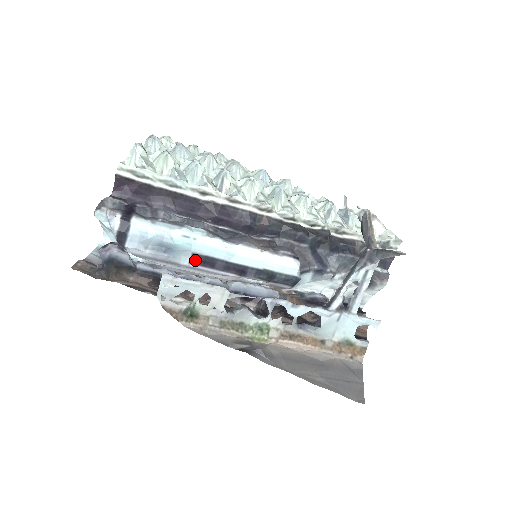
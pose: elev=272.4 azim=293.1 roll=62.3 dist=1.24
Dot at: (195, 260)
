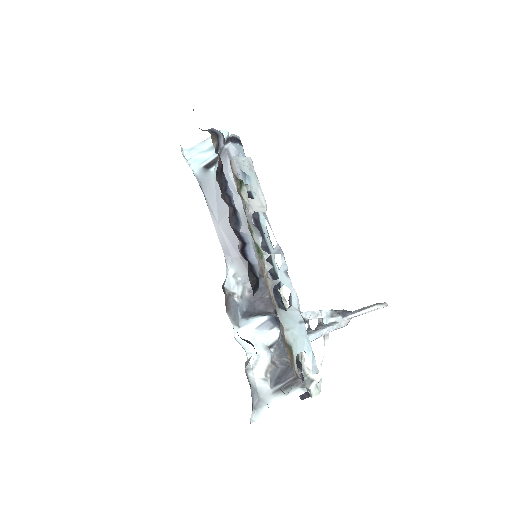
Dot at: (248, 194)
